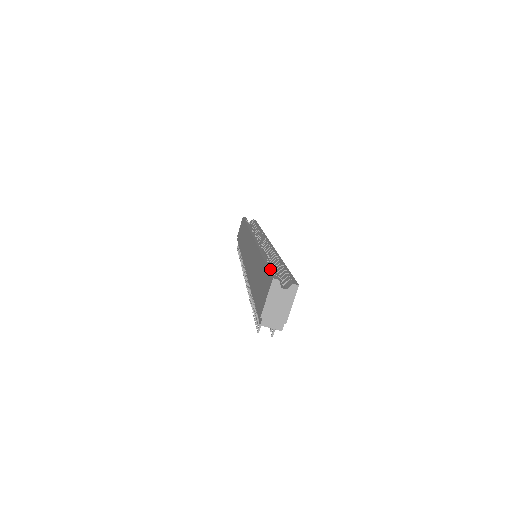
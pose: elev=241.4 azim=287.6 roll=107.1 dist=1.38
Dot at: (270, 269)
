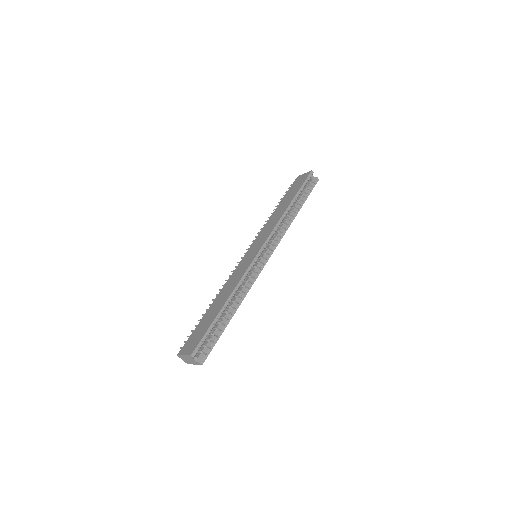
Dot at: (204, 337)
